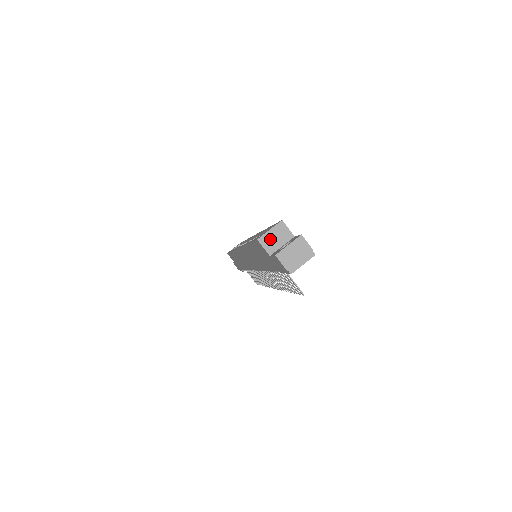
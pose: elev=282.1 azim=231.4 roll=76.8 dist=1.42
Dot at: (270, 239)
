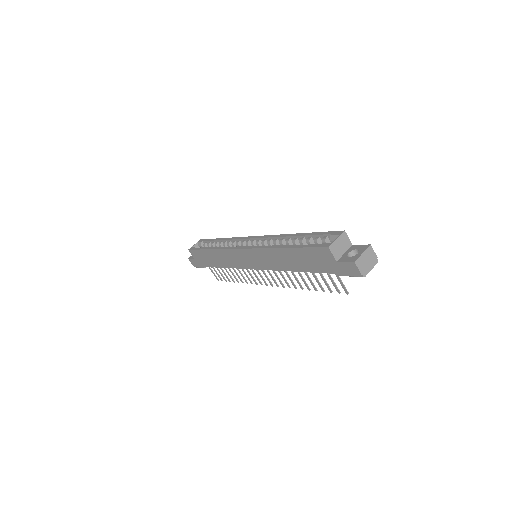
Dot at: (337, 247)
